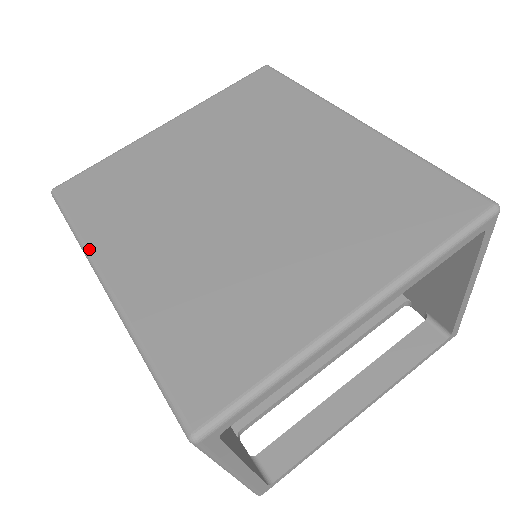
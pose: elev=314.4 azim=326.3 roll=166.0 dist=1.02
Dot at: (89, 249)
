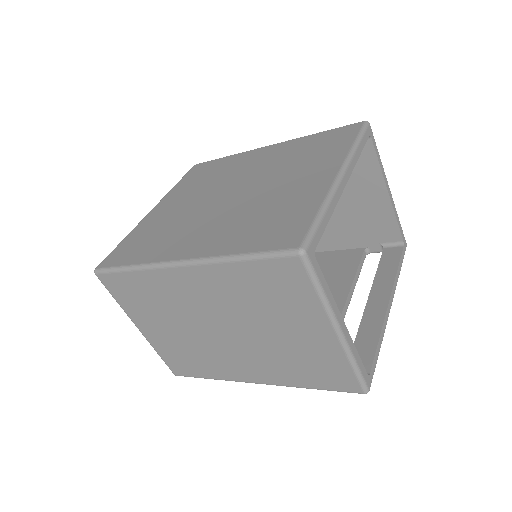
Dot at: (153, 262)
